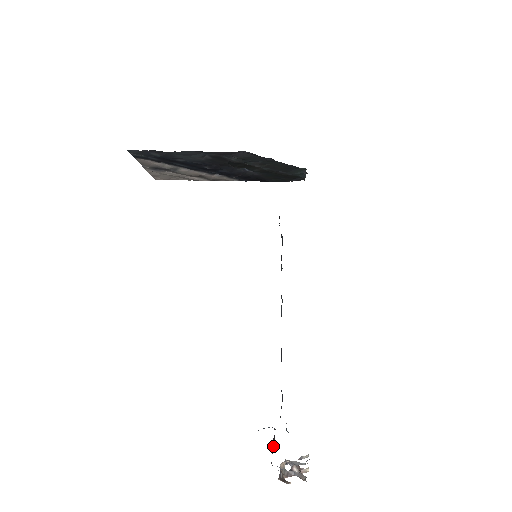
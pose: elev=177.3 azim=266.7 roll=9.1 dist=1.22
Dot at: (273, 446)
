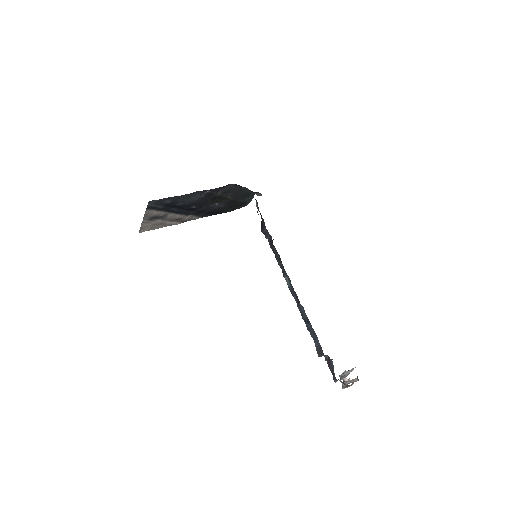
Dot at: (332, 367)
